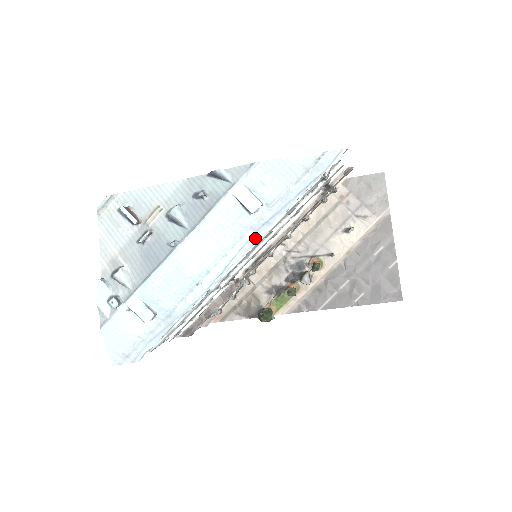
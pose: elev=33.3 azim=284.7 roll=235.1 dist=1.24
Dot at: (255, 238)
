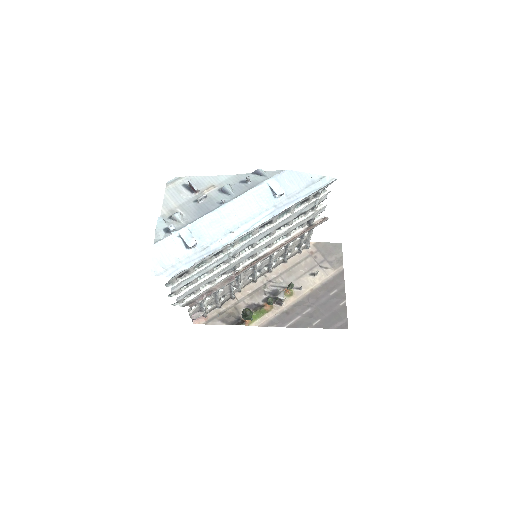
Dot at: (275, 213)
